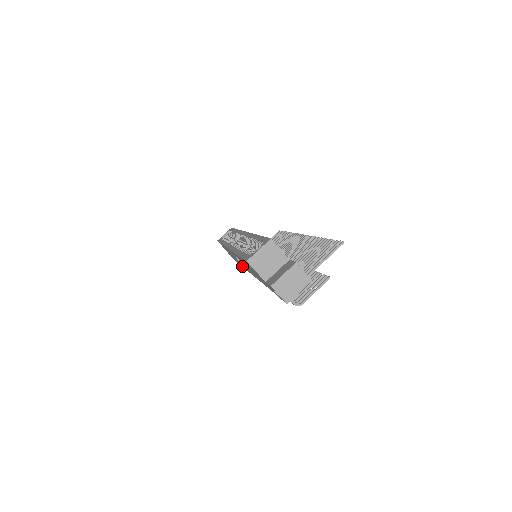
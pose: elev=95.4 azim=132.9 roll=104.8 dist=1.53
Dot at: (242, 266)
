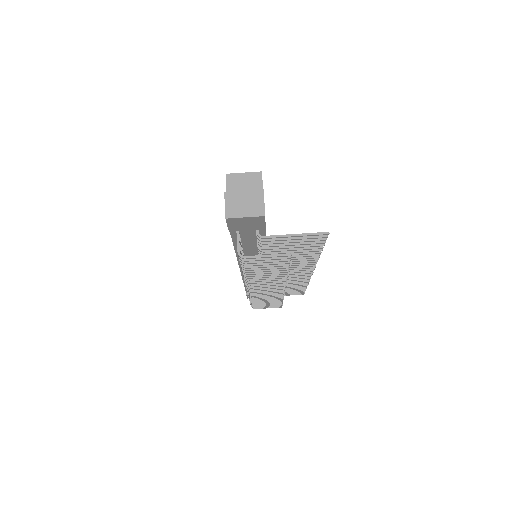
Dot at: occluded
